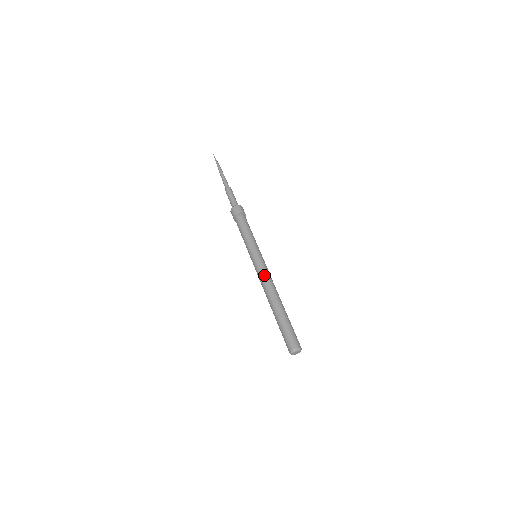
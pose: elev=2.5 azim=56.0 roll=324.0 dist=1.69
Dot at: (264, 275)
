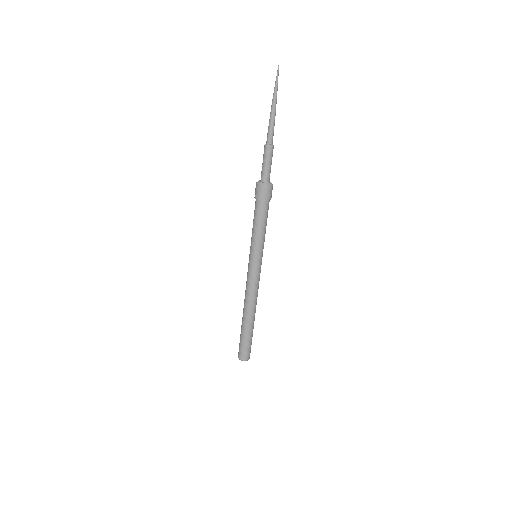
Dot at: (247, 285)
